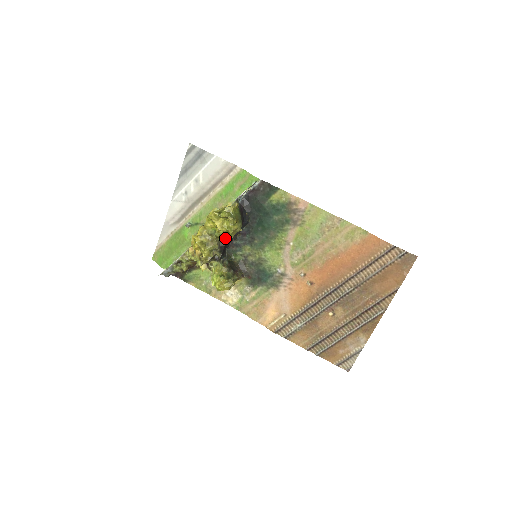
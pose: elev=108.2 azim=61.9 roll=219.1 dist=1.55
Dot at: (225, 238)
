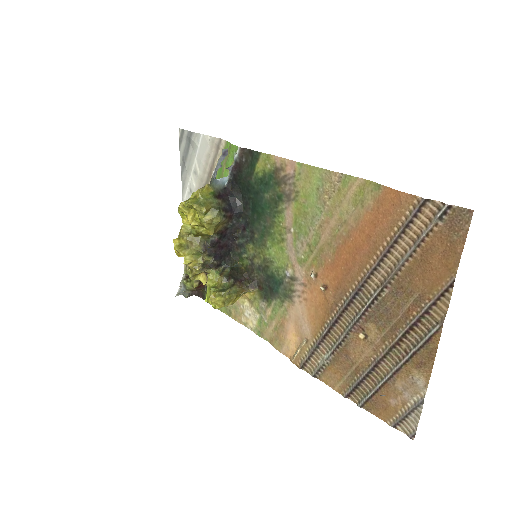
Dot at: (209, 236)
